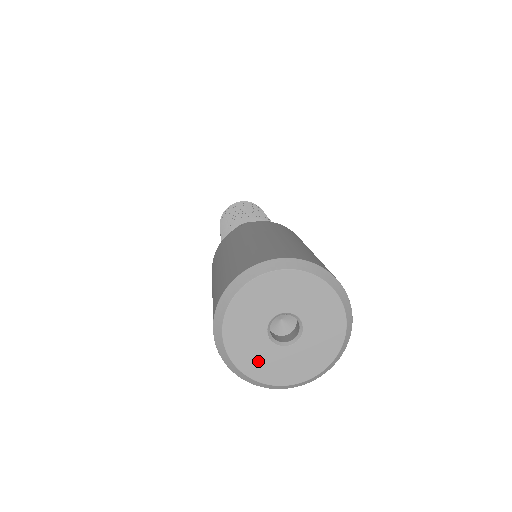
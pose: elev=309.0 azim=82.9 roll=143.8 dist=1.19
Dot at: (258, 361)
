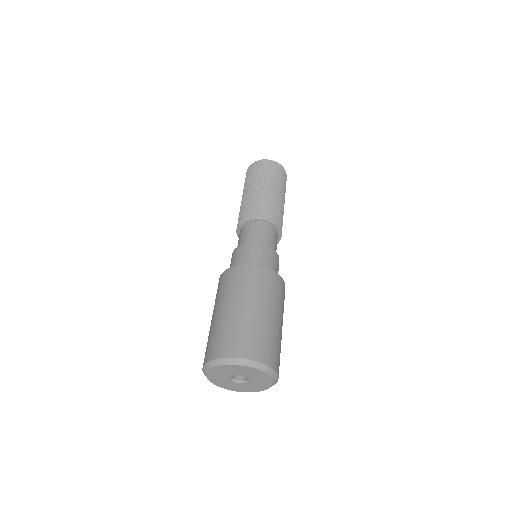
Dot at: (225, 384)
